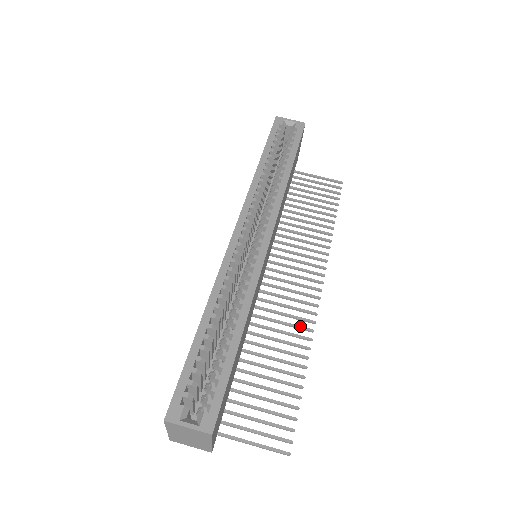
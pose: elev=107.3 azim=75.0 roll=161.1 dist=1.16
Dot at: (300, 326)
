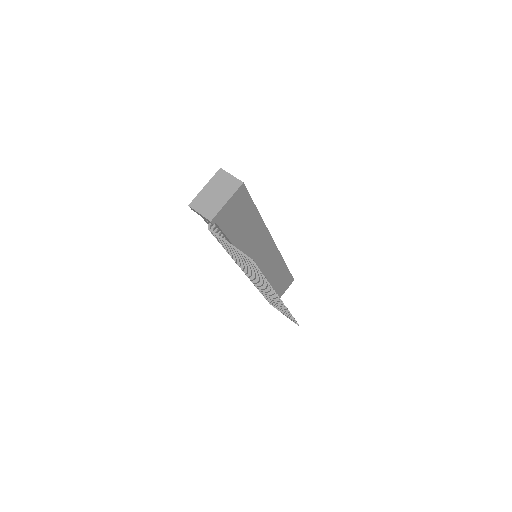
Dot at: occluded
